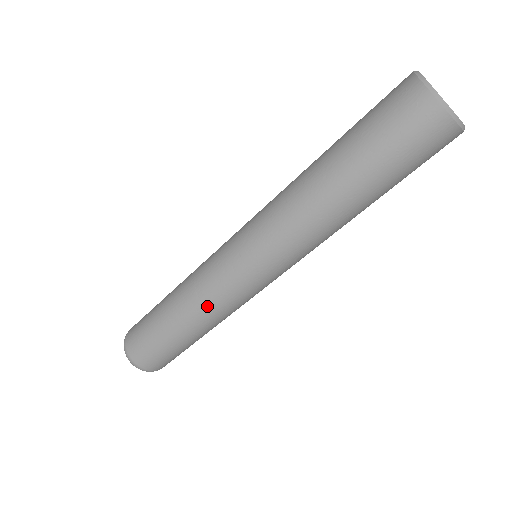
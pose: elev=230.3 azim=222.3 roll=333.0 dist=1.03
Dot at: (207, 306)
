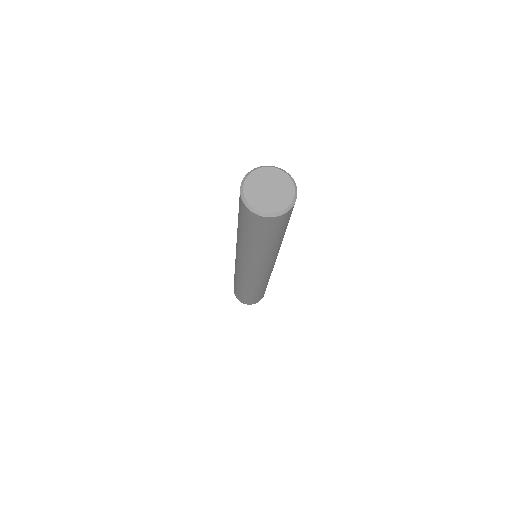
Dot at: (239, 280)
